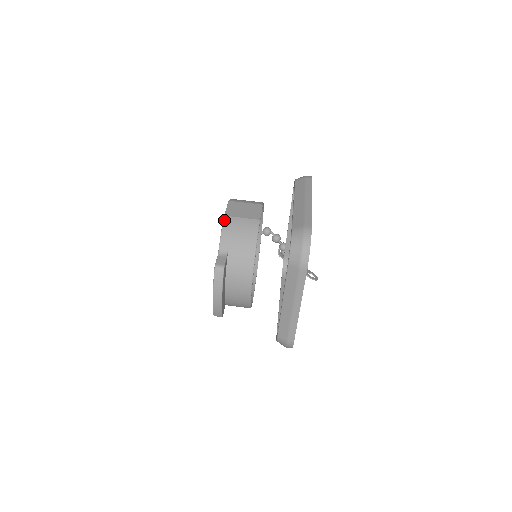
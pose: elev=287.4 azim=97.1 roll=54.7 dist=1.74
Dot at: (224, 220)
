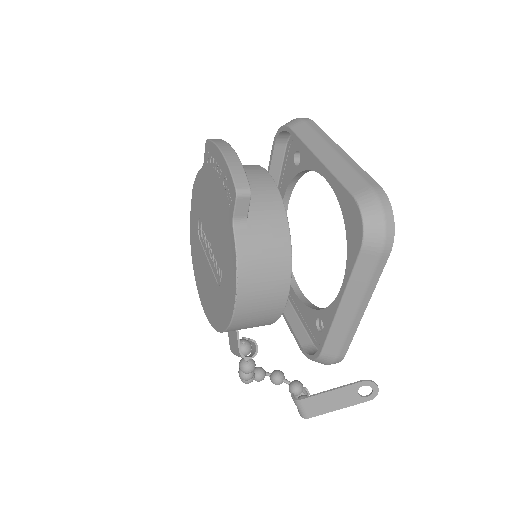
Dot at: (194, 185)
